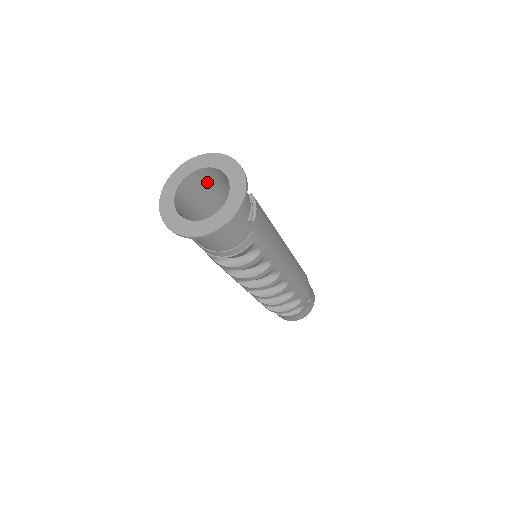
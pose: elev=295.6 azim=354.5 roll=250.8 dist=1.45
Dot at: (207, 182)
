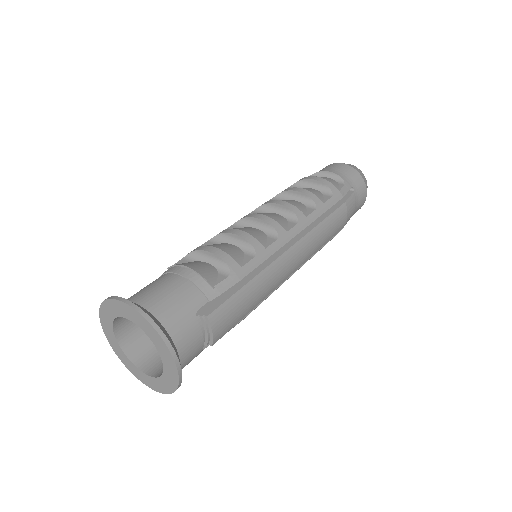
Dot at: occluded
